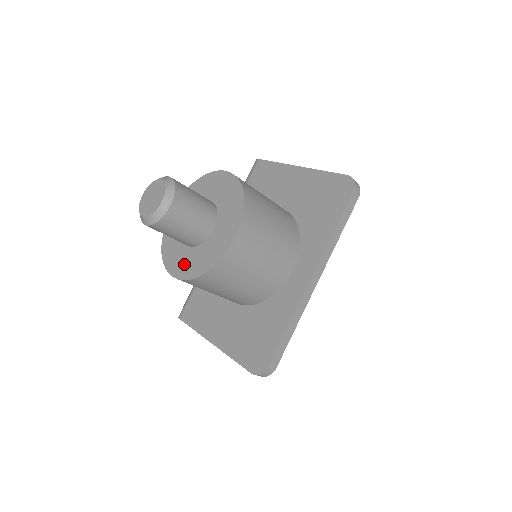
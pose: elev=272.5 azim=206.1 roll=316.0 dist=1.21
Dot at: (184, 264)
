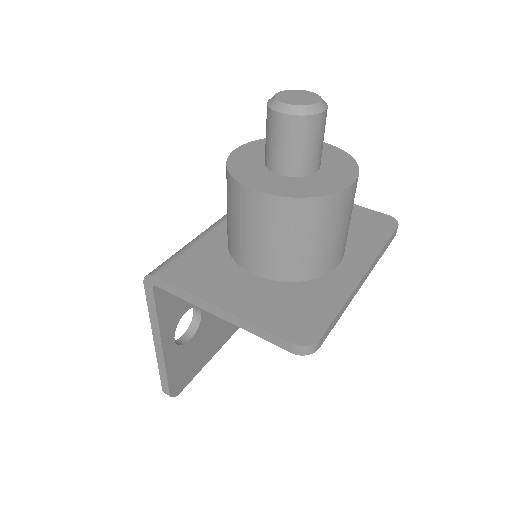
Dot at: (275, 185)
